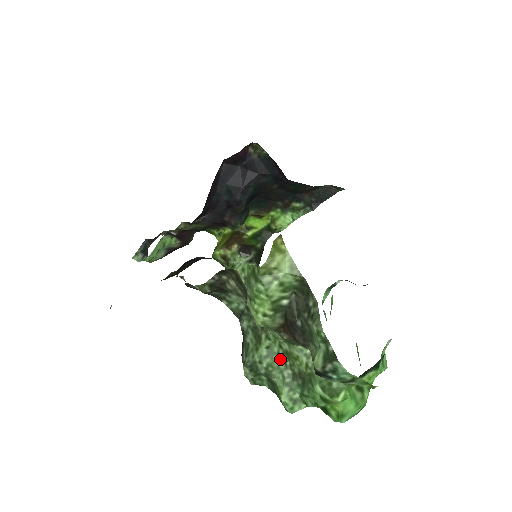
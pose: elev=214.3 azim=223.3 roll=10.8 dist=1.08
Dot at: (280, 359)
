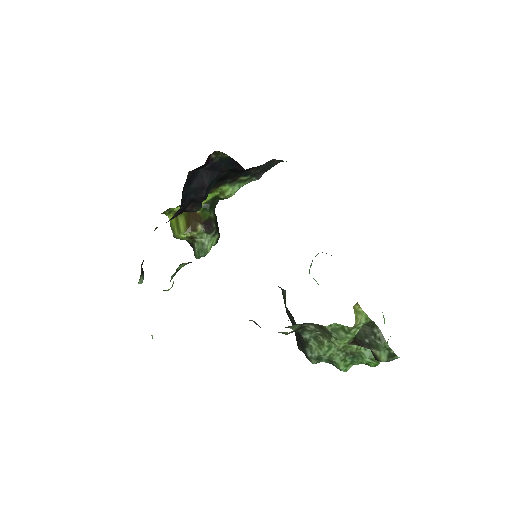
Dot at: (337, 349)
